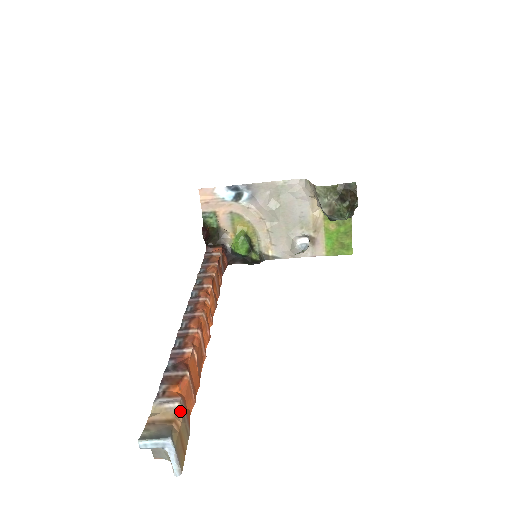
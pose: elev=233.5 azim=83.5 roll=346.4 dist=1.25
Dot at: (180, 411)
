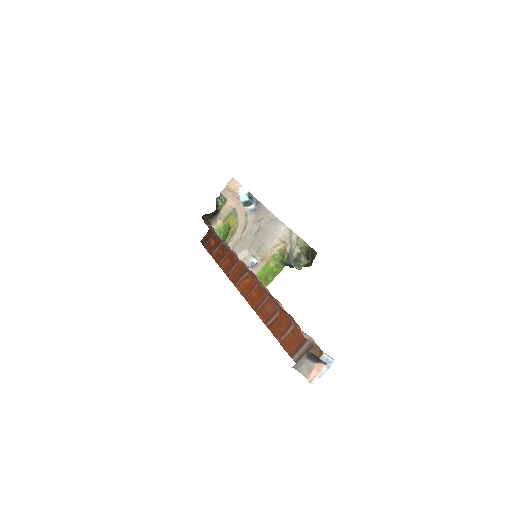
Dot at: occluded
